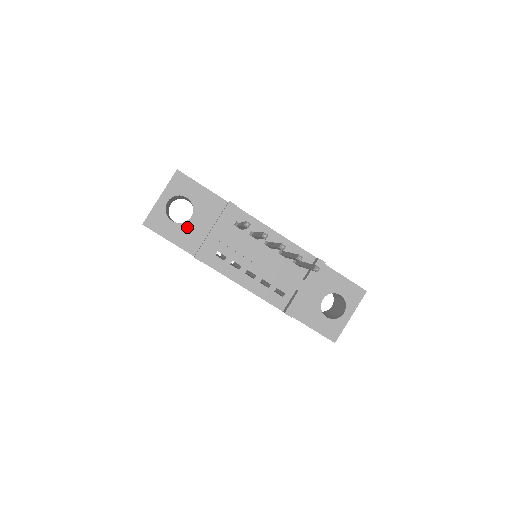
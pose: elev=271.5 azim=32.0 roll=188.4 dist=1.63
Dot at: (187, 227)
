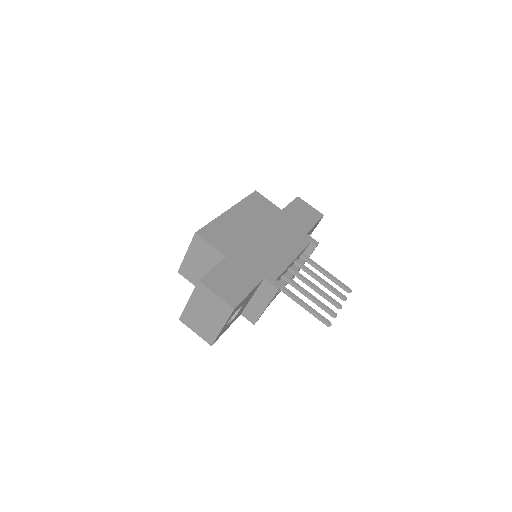
Dot at: occluded
